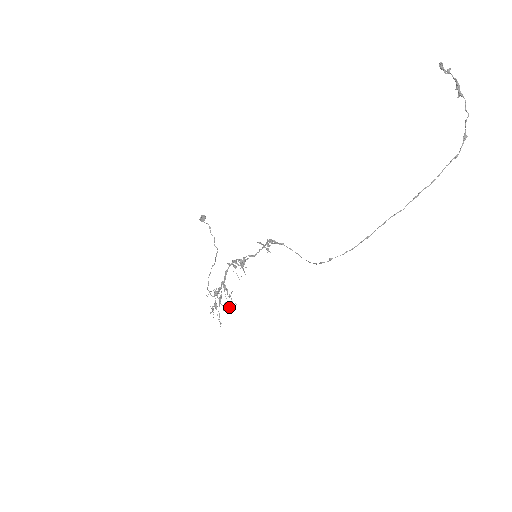
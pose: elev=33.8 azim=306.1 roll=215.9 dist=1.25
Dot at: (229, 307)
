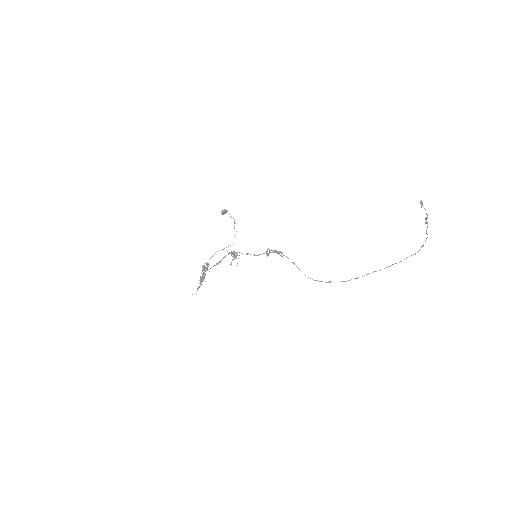
Dot at: occluded
